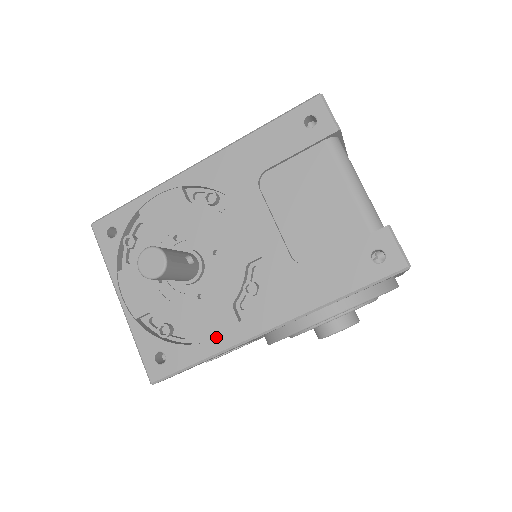
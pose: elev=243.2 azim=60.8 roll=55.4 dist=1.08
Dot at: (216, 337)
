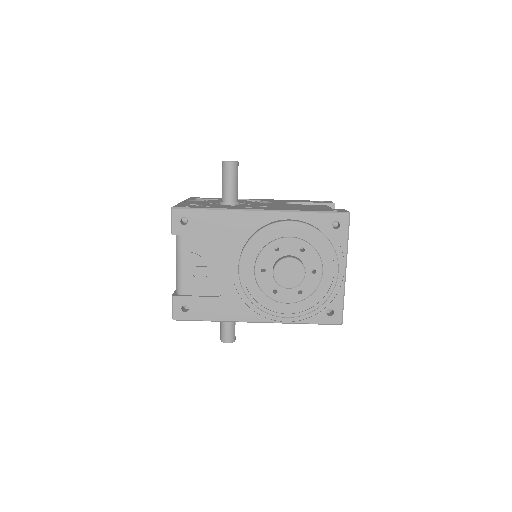
Dot at: occluded
